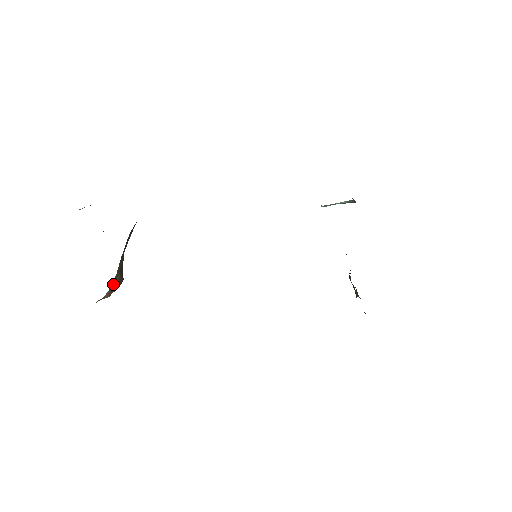
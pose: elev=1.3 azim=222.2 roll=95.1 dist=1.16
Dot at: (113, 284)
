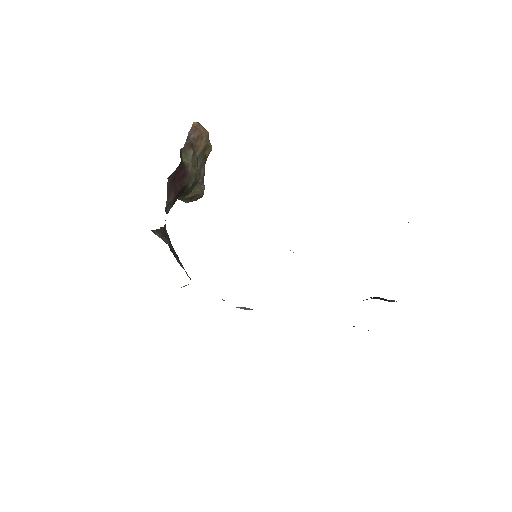
Dot at: (190, 201)
